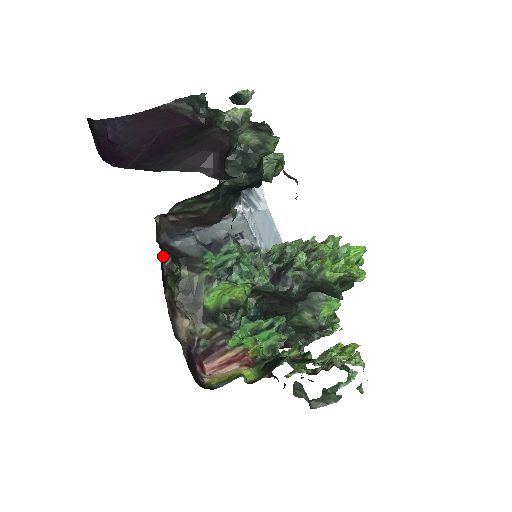
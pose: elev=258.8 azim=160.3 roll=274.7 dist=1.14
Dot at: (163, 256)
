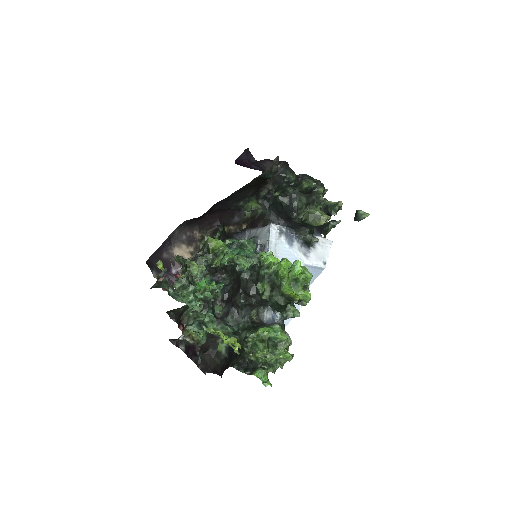
Dot at: (218, 224)
